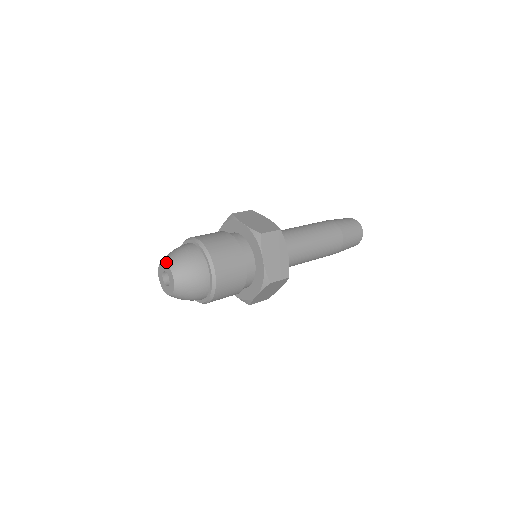
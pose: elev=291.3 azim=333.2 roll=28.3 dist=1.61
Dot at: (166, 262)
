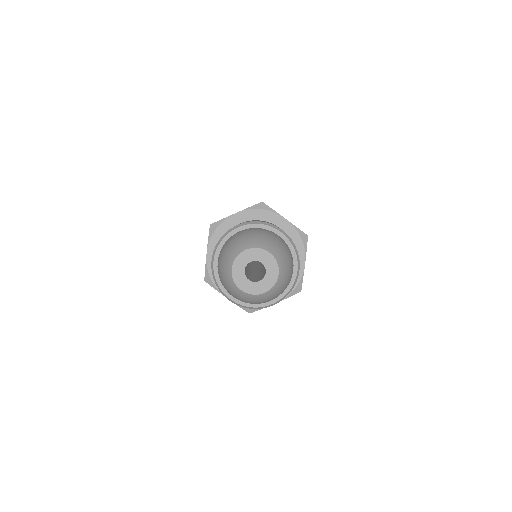
Dot at: (242, 250)
